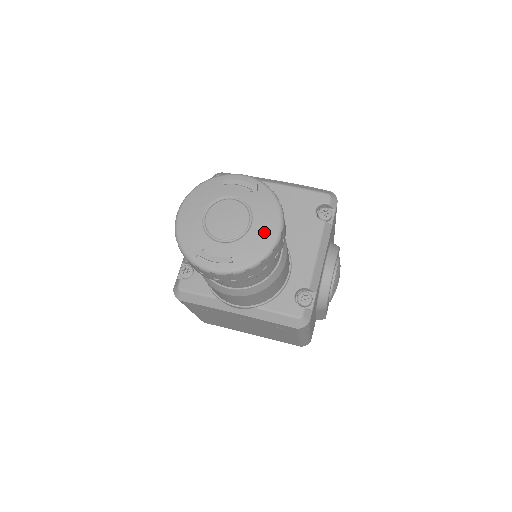
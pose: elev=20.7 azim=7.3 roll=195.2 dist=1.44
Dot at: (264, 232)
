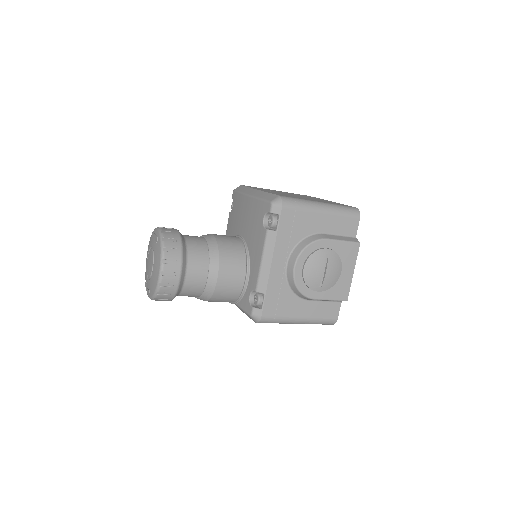
Dot at: (155, 274)
